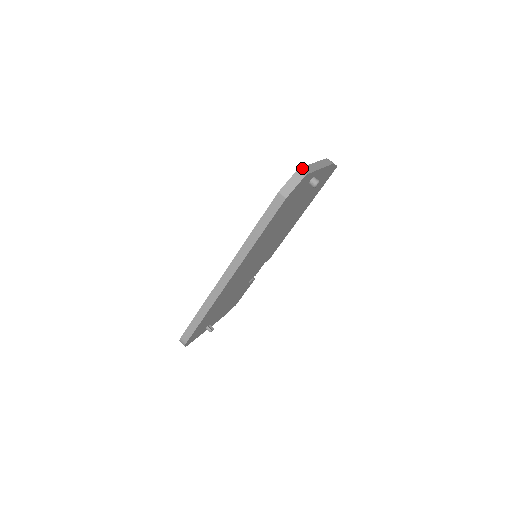
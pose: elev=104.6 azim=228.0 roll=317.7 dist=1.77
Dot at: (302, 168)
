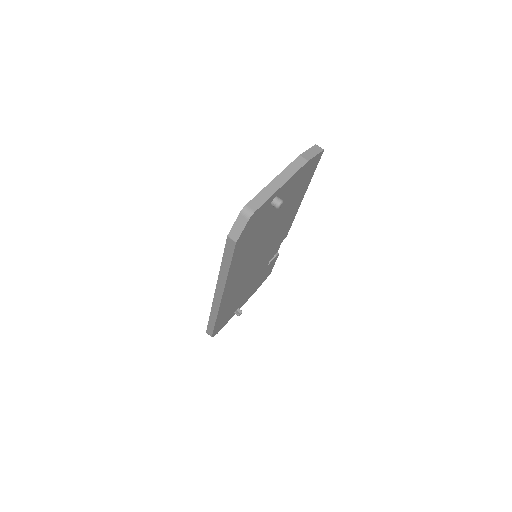
Dot at: (248, 205)
